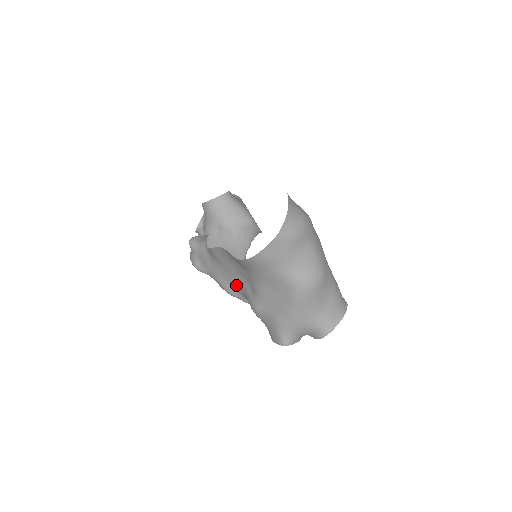
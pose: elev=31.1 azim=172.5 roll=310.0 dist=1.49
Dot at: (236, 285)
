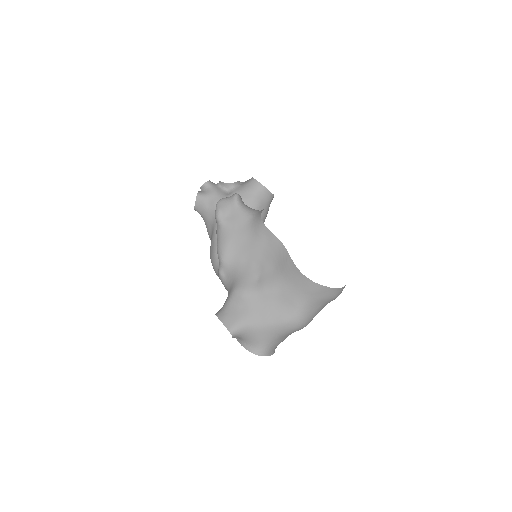
Dot at: (240, 262)
